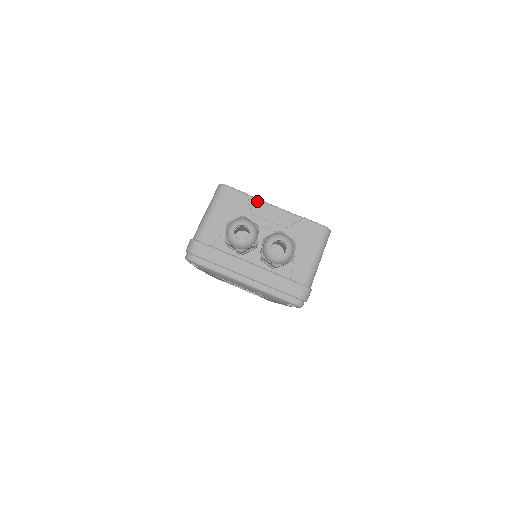
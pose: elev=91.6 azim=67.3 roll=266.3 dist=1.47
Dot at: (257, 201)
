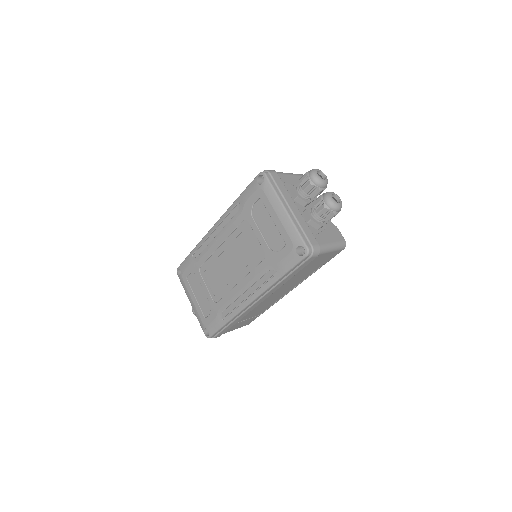
Dot at: (316, 198)
